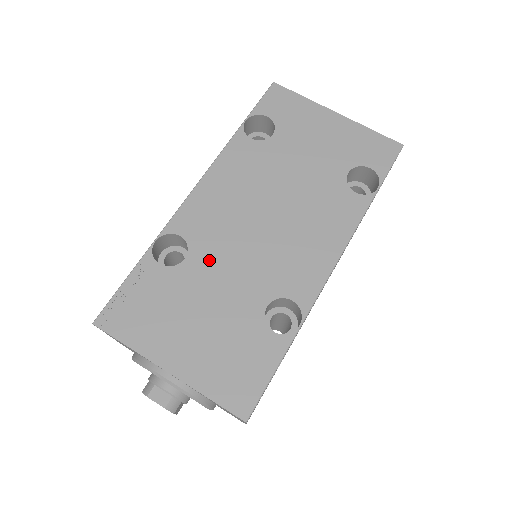
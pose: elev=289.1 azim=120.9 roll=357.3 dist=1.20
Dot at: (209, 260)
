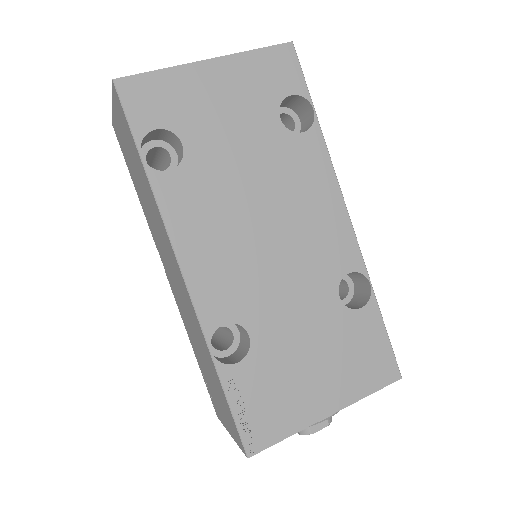
Dot at: (267, 315)
